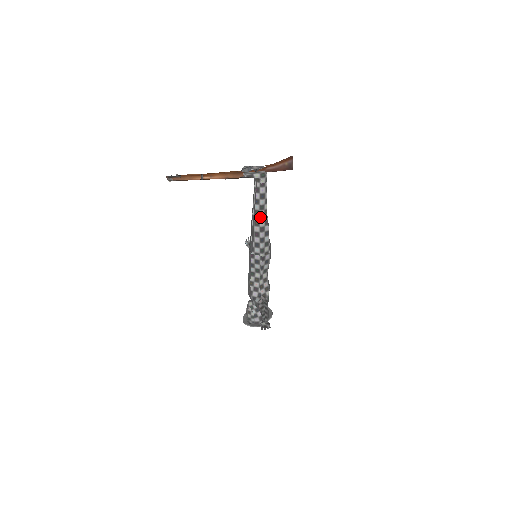
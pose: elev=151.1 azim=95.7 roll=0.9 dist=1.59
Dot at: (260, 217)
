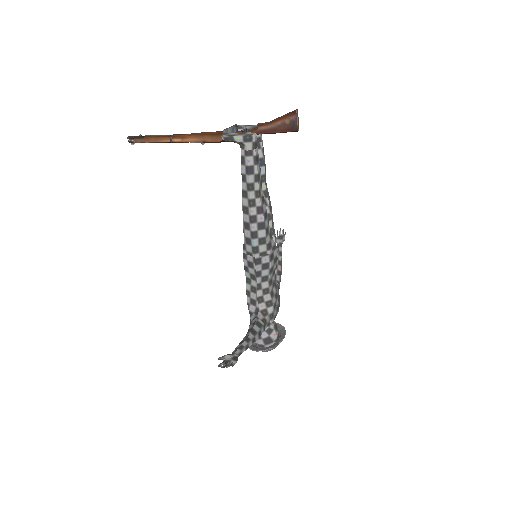
Dot at: (249, 201)
